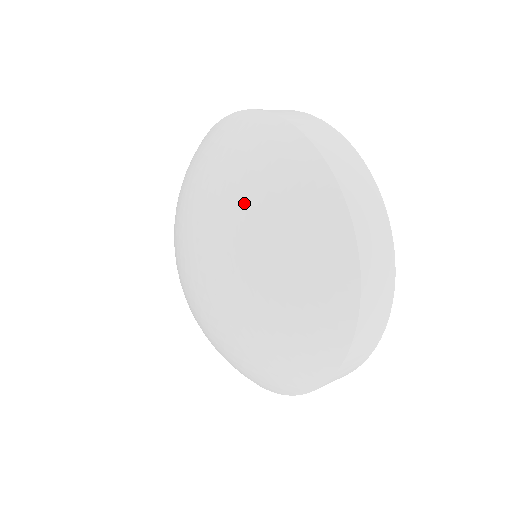
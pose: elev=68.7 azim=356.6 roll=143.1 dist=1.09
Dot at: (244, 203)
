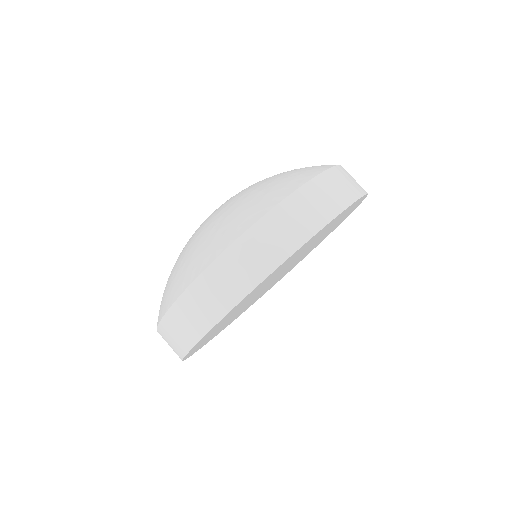
Dot at: occluded
